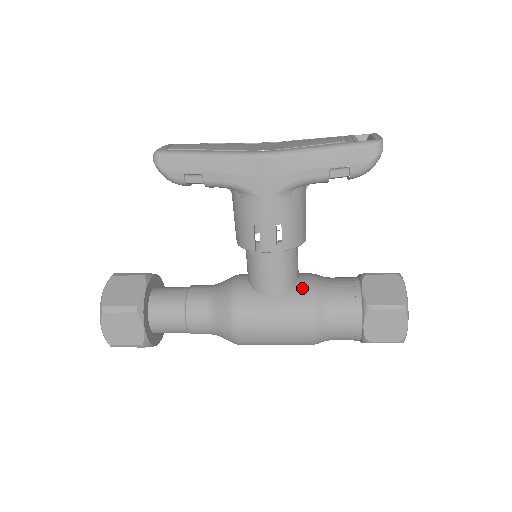
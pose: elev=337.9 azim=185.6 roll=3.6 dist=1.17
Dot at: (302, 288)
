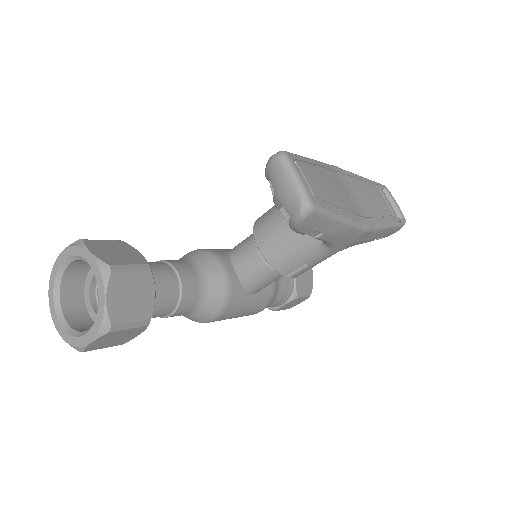
Dot at: occluded
